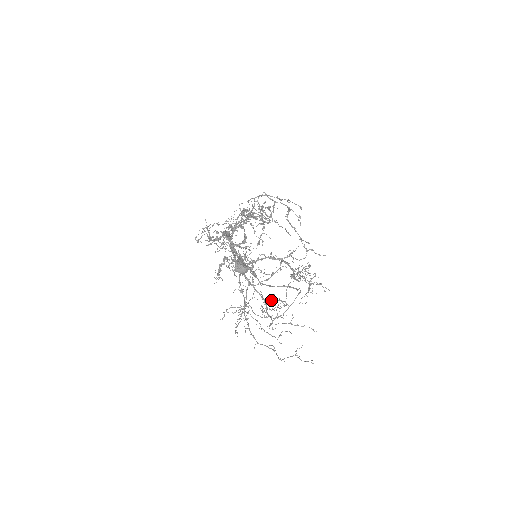
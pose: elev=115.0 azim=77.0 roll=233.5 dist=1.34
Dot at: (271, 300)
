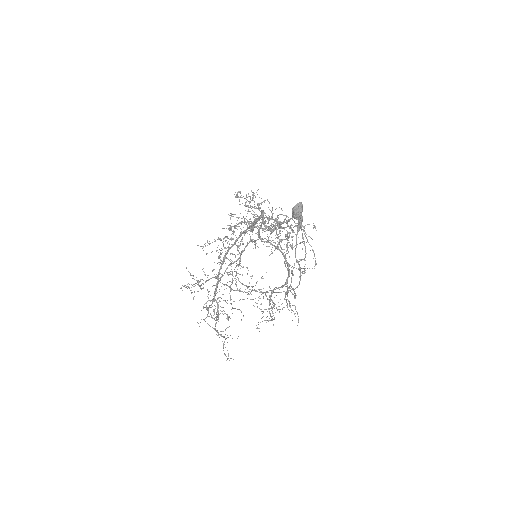
Dot at: (218, 305)
